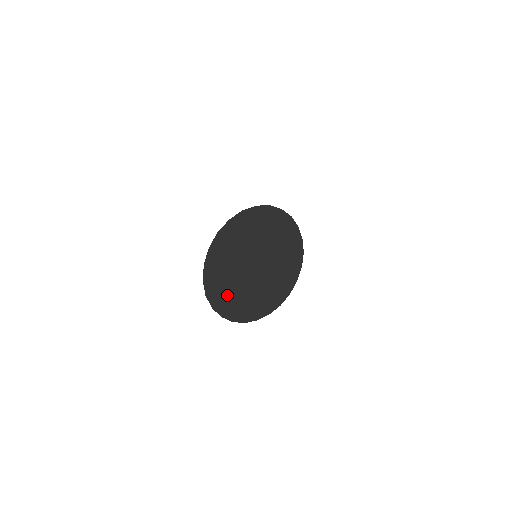
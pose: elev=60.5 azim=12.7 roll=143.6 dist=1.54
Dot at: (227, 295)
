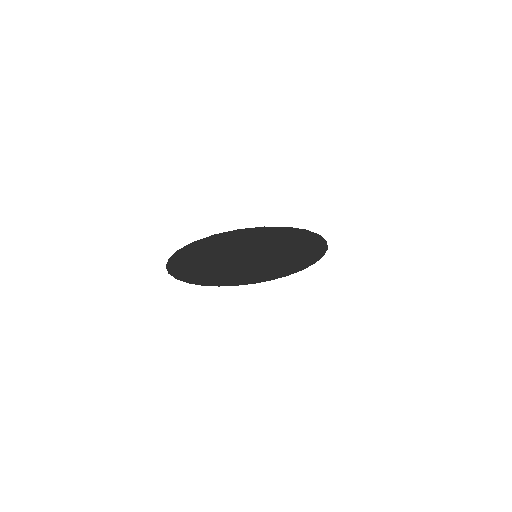
Dot at: (192, 265)
